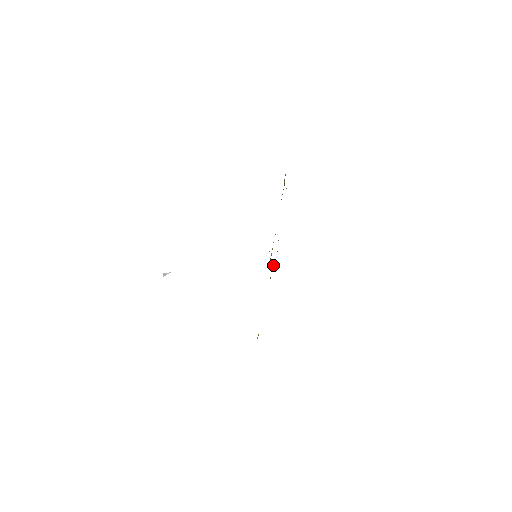
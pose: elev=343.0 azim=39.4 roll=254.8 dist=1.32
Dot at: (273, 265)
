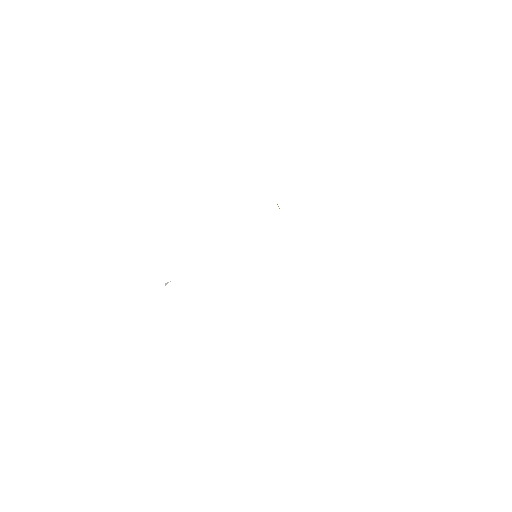
Dot at: occluded
